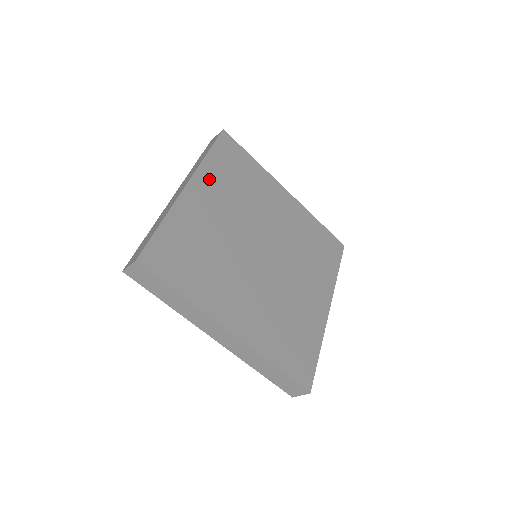
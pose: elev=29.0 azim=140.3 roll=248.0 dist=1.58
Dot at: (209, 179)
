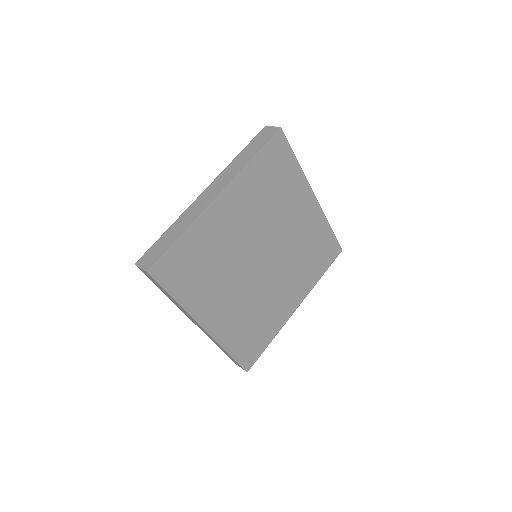
Dot at: (201, 305)
